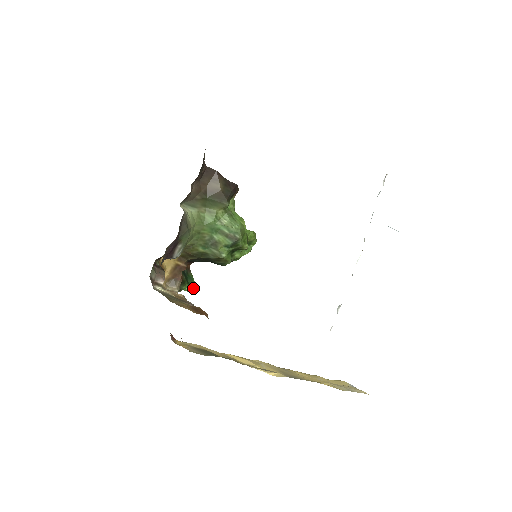
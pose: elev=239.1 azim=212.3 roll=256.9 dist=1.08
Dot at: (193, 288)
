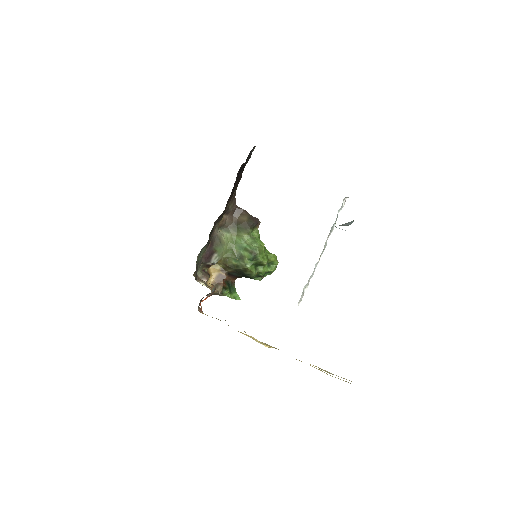
Dot at: (235, 297)
